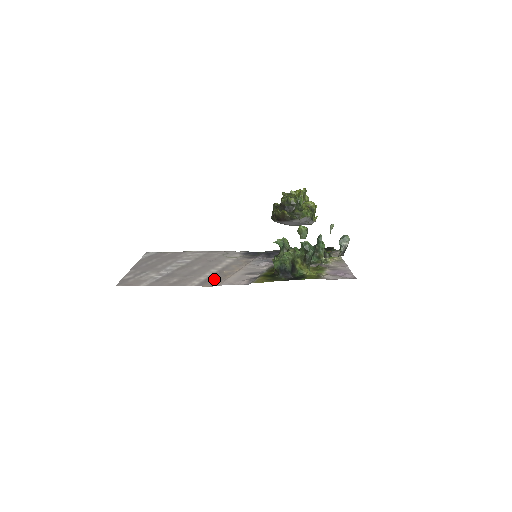
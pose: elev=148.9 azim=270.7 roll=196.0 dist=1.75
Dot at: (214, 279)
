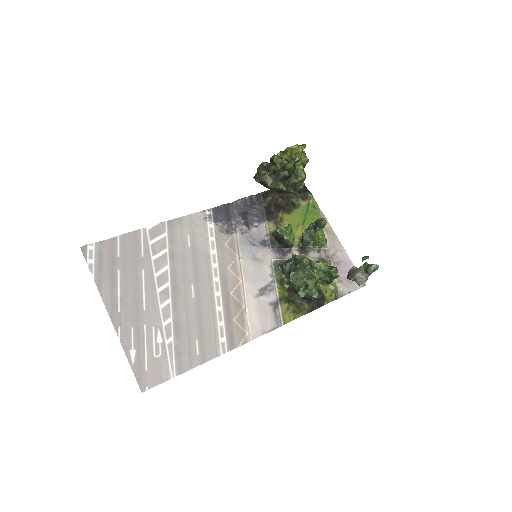
Dot at: (235, 322)
